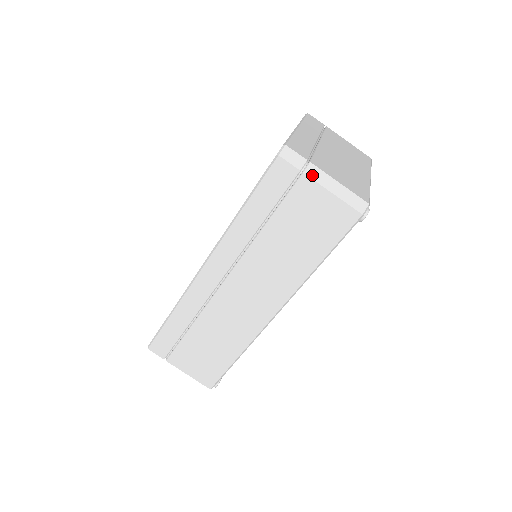
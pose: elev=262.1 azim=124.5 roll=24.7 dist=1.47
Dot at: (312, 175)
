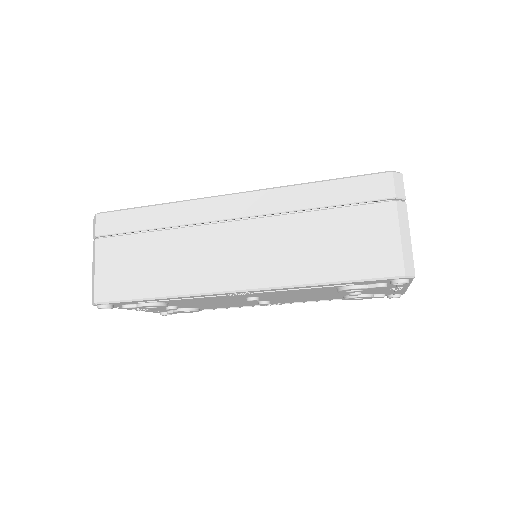
Dot at: (400, 210)
